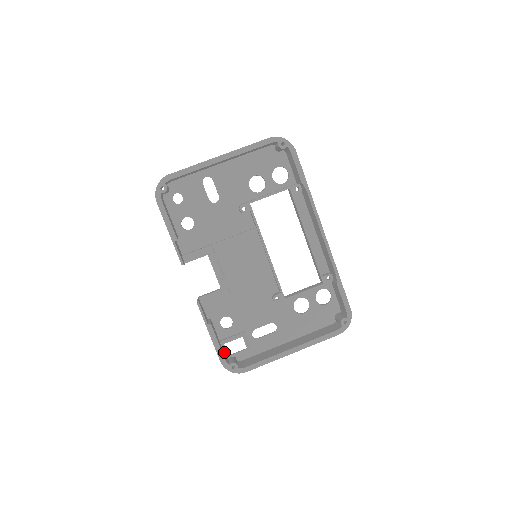
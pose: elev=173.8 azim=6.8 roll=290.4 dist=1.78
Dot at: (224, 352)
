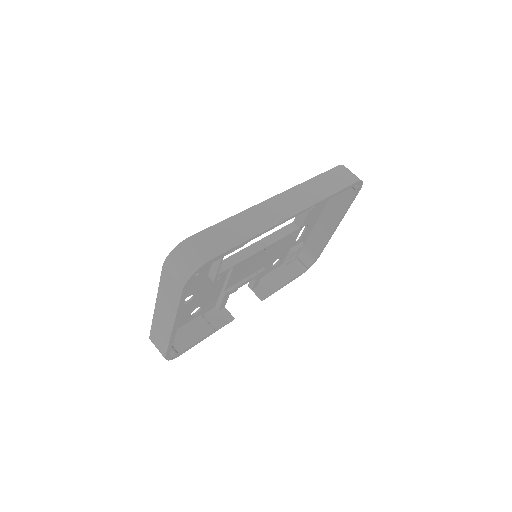
Dot at: (291, 262)
